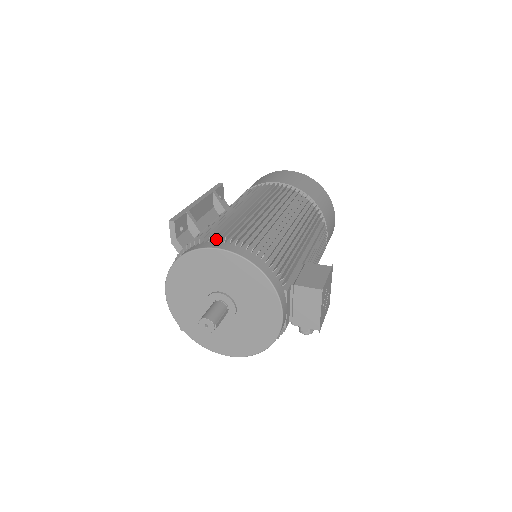
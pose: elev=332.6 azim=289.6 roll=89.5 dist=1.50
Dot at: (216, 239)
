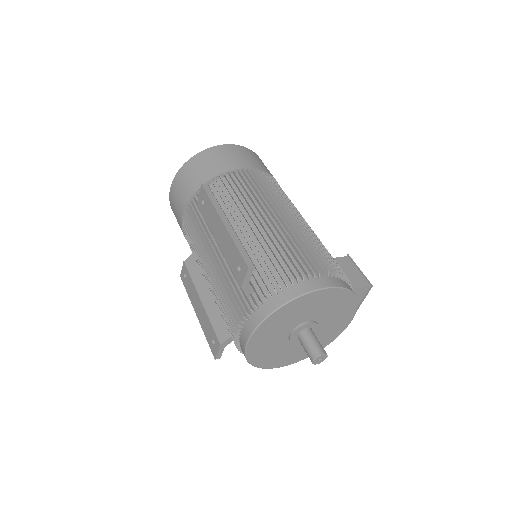
Dot at: (307, 275)
